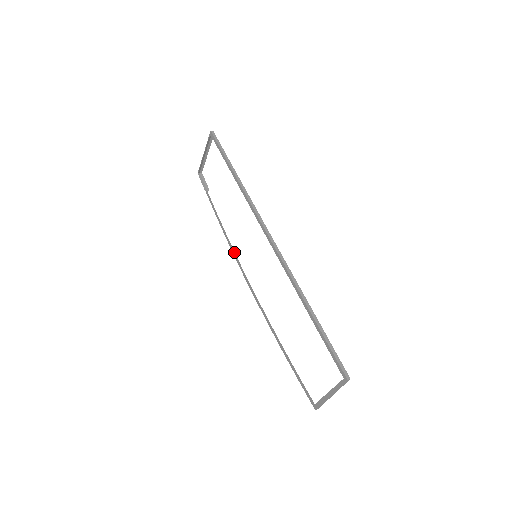
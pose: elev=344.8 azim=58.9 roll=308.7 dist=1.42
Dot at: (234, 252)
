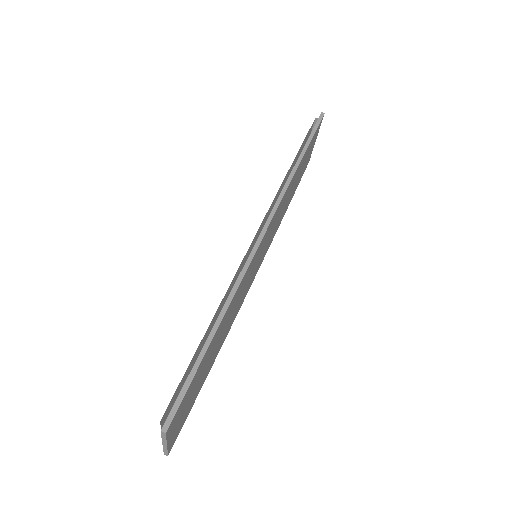
Dot at: occluded
